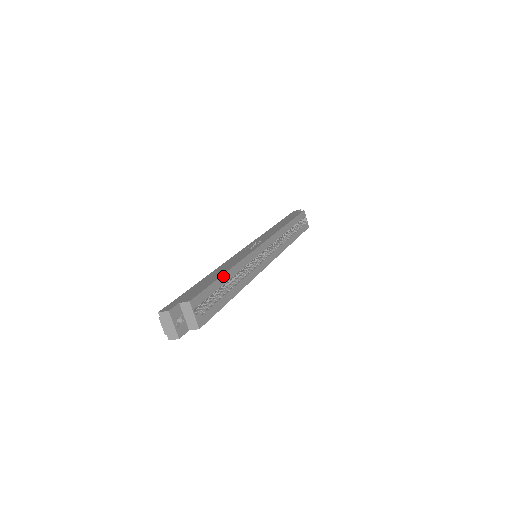
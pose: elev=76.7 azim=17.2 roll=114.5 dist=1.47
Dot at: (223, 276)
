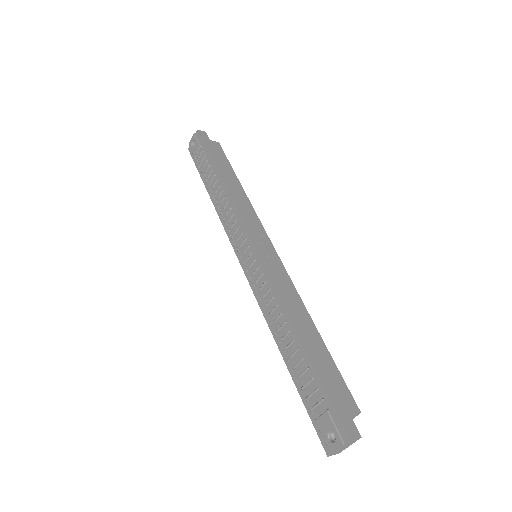
Dot at: (321, 340)
